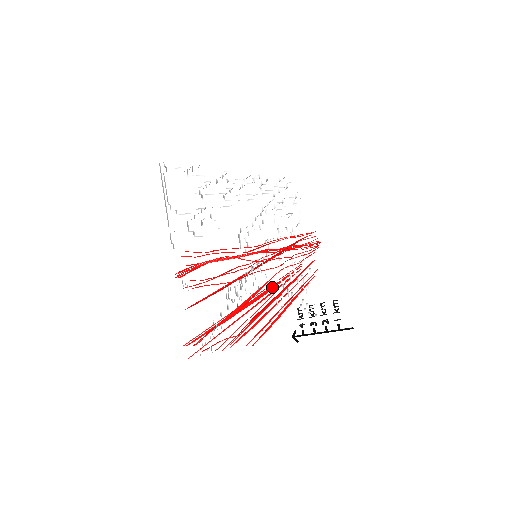
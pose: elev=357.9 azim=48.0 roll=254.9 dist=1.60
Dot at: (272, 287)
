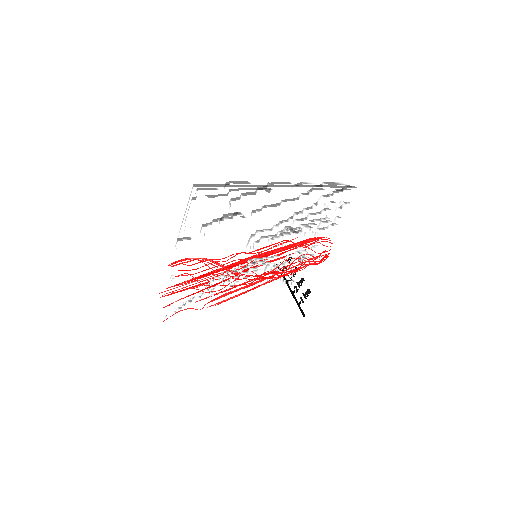
Dot at: occluded
